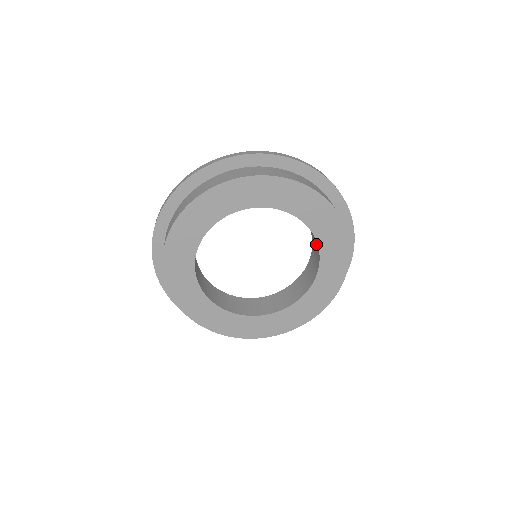
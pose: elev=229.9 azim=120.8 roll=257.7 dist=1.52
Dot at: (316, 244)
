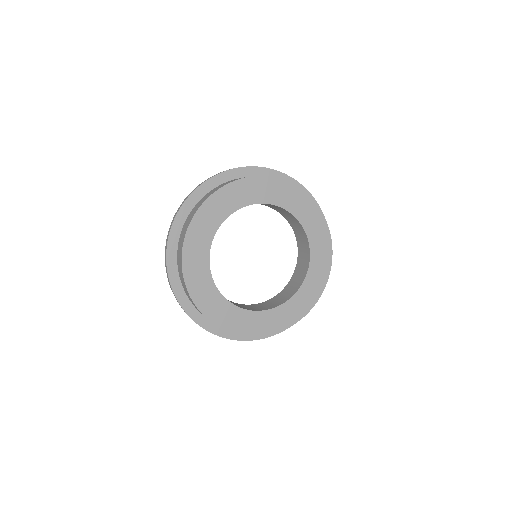
Dot at: (302, 234)
